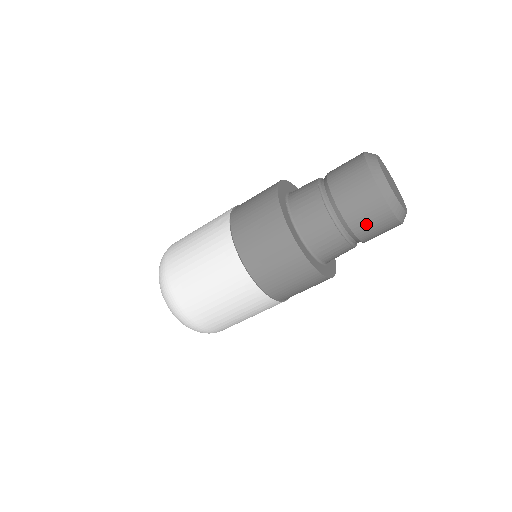
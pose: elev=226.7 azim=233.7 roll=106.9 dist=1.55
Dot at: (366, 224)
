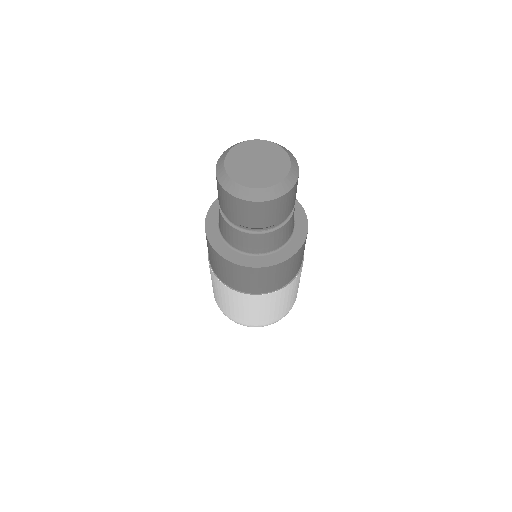
Dot at: (239, 215)
